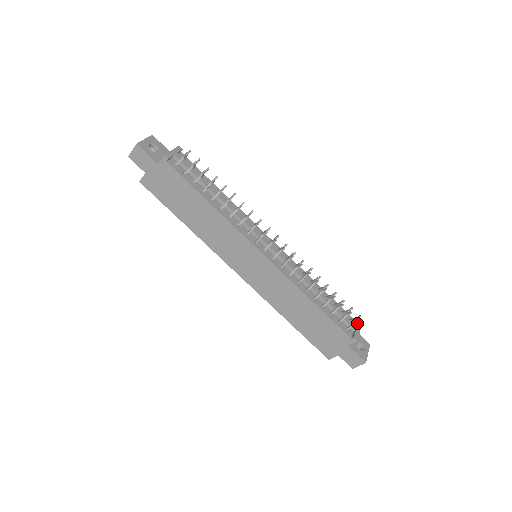
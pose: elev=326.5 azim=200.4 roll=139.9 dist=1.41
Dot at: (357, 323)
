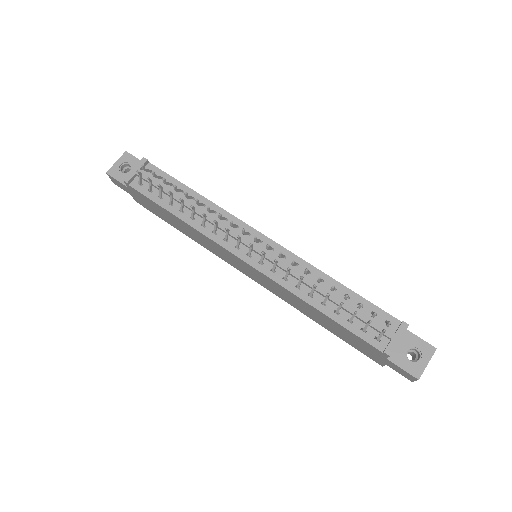
Dot at: (398, 327)
